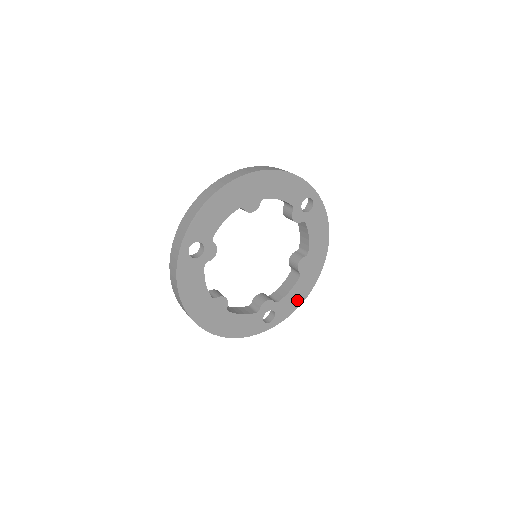
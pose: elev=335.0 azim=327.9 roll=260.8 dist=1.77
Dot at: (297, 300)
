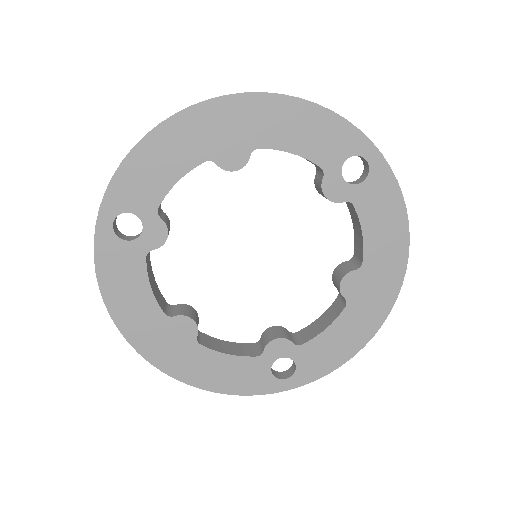
Dot at: (342, 349)
